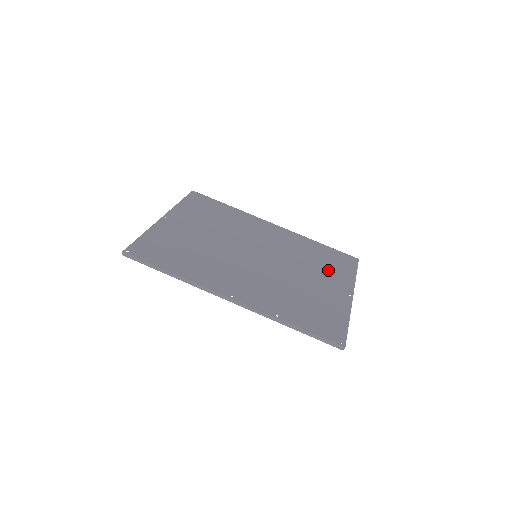
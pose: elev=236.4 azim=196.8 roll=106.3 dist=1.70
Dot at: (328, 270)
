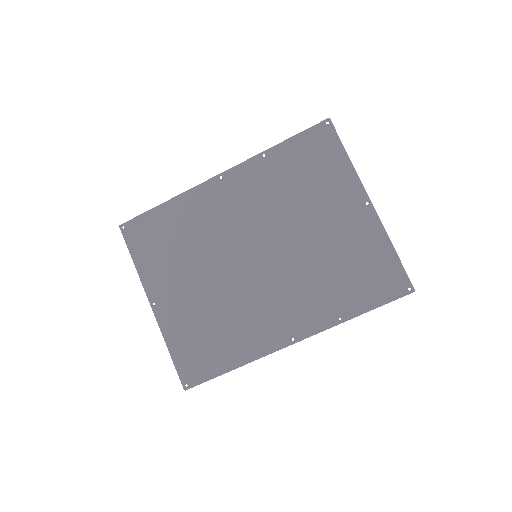
Dot at: (321, 187)
